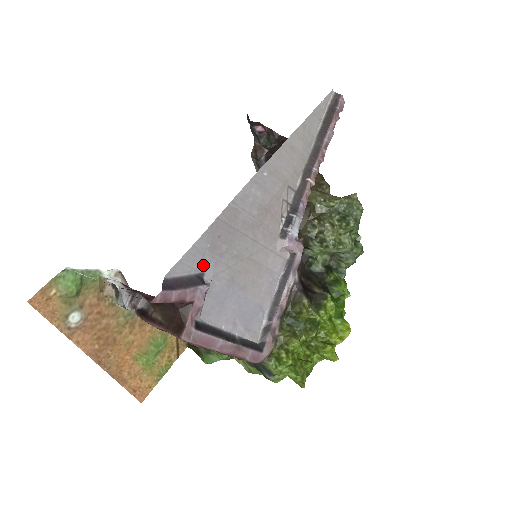
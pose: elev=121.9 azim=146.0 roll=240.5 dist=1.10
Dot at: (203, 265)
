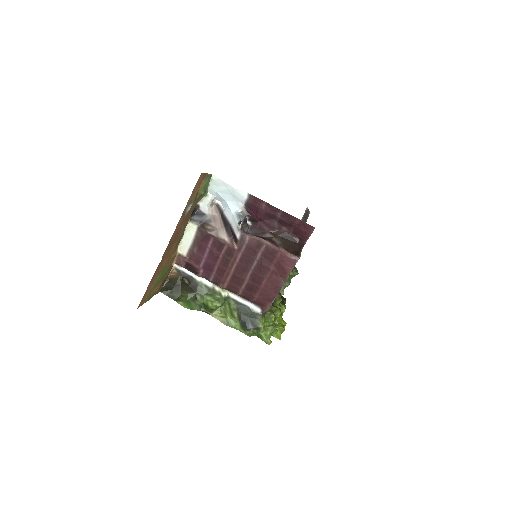
Dot at: occluded
